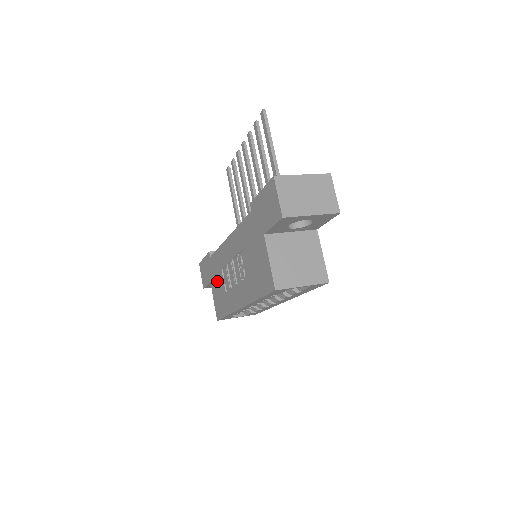
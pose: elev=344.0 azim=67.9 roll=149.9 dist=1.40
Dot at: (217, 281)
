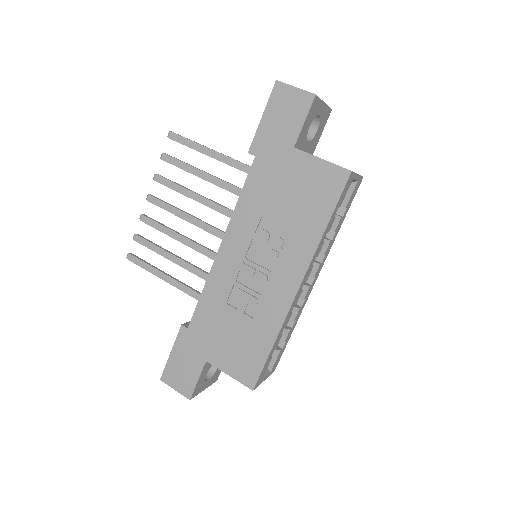
Dot at: (224, 333)
